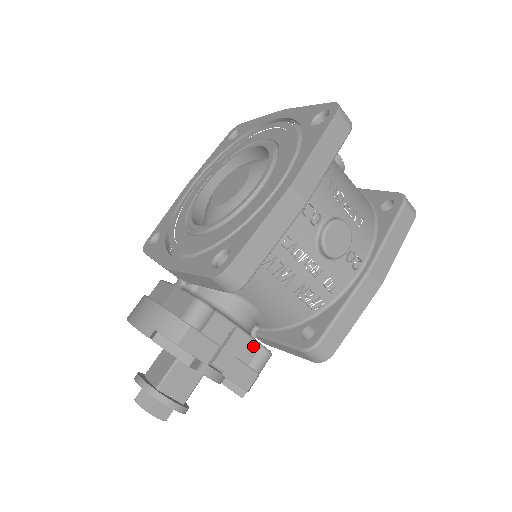
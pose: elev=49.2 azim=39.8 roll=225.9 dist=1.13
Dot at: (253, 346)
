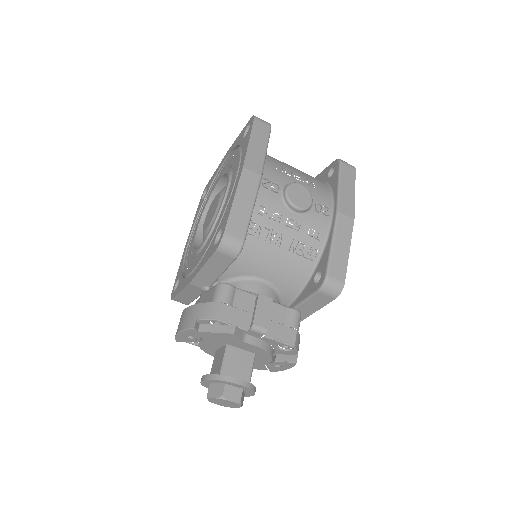
Dot at: (281, 309)
